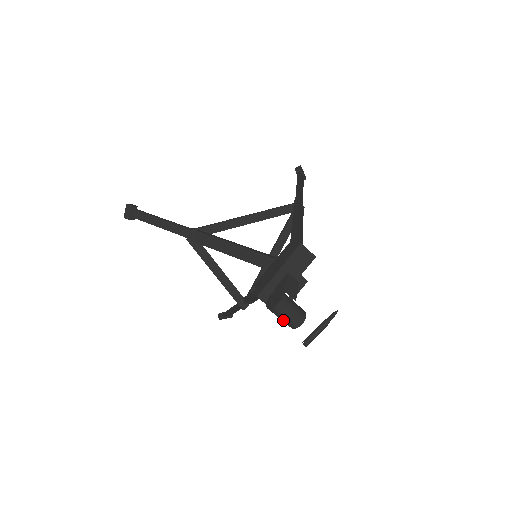
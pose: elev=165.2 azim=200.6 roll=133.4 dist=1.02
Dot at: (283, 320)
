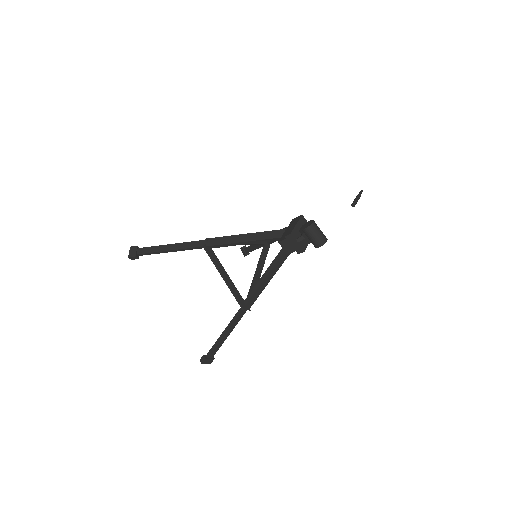
Dot at: (315, 238)
